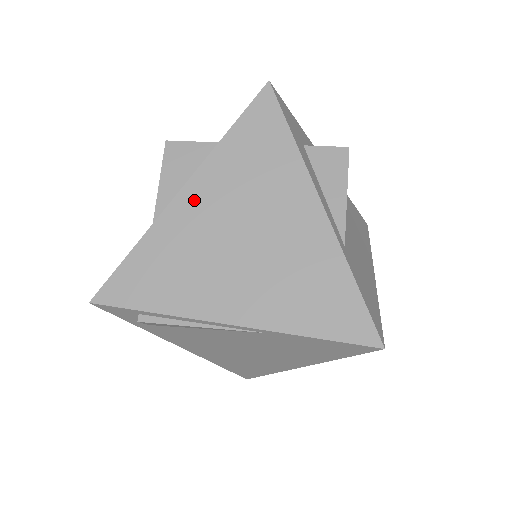
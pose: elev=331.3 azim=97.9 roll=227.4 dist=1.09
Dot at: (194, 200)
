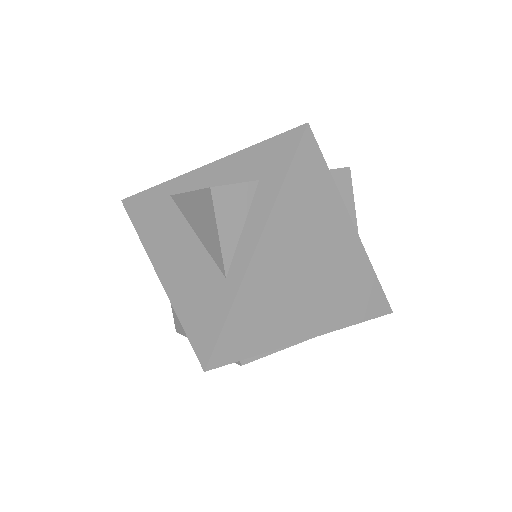
Dot at: (270, 250)
